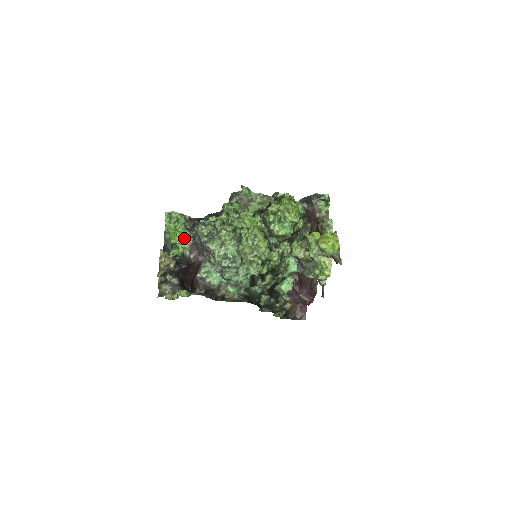
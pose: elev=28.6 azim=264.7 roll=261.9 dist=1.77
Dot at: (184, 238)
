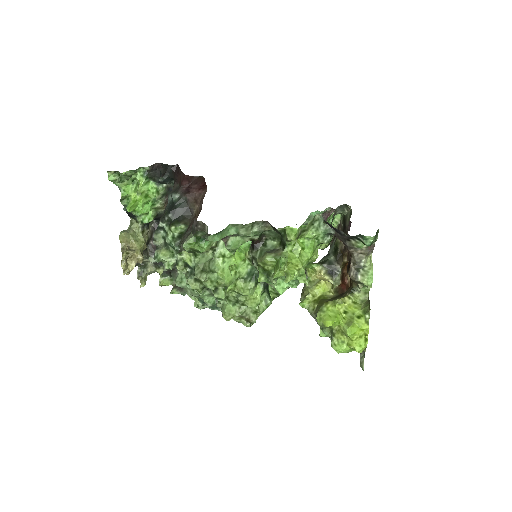
Dot at: (151, 197)
